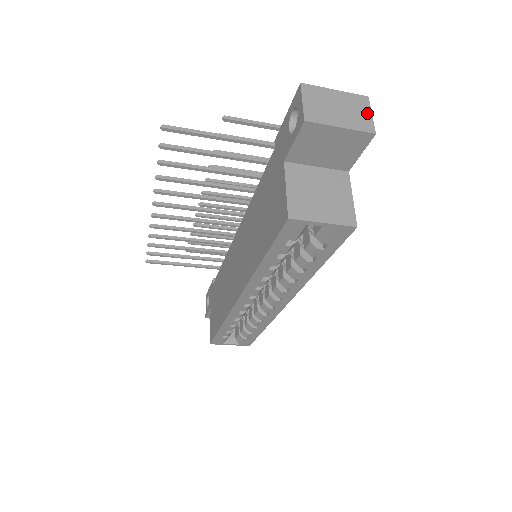
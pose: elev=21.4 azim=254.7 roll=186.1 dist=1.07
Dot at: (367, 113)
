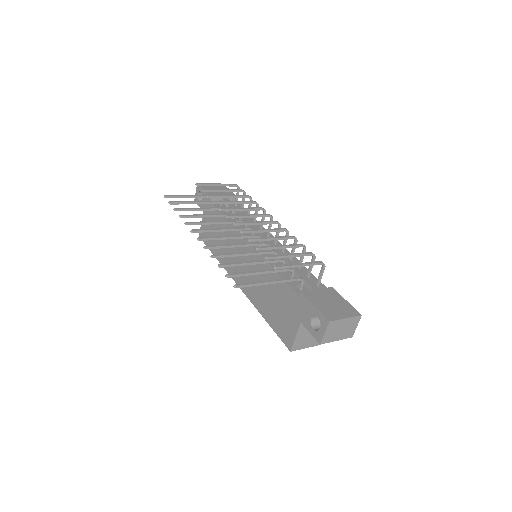
Dot at: (355, 327)
